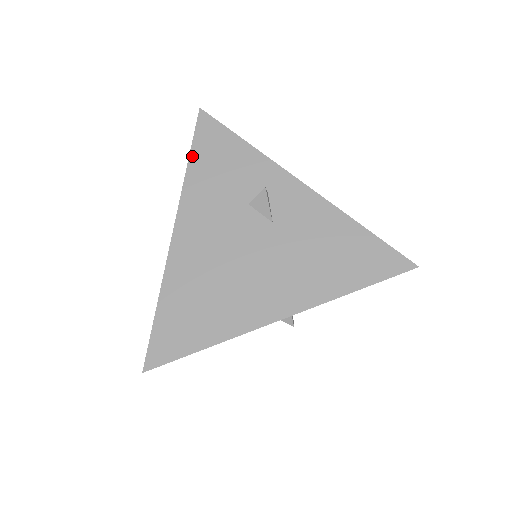
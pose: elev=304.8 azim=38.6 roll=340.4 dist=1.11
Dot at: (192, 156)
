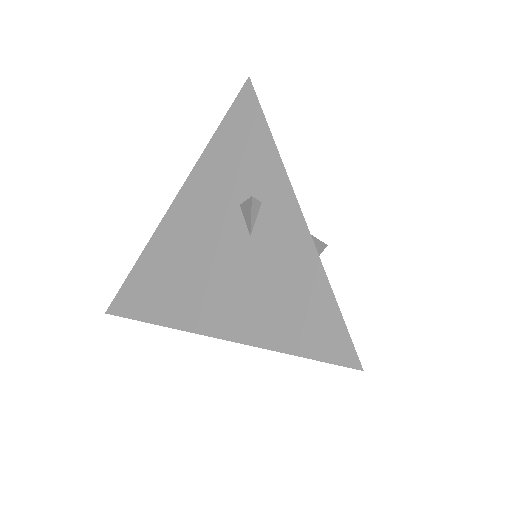
Dot at: (219, 130)
